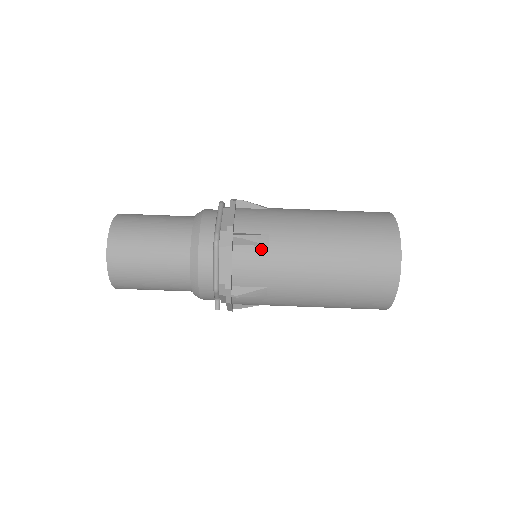
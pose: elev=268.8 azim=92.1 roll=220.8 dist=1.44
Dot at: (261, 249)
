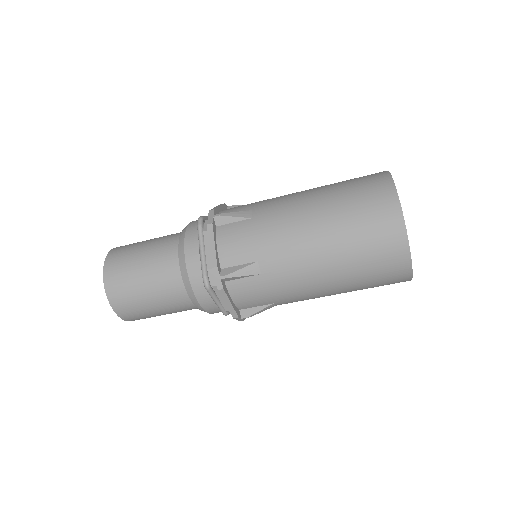
Dot at: (254, 279)
